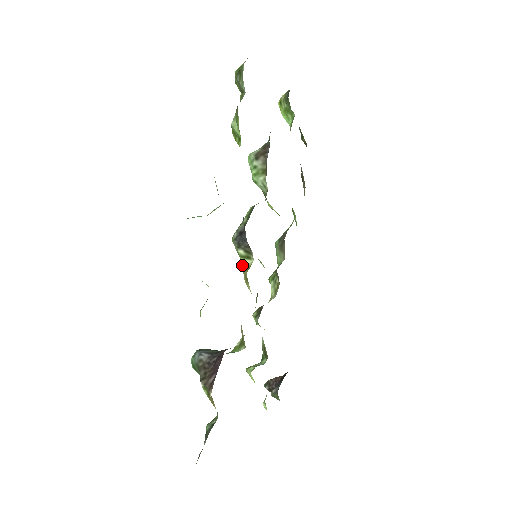
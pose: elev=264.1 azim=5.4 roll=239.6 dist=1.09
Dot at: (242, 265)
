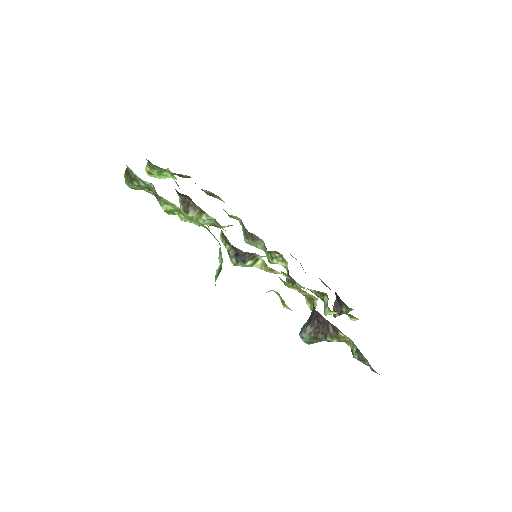
Dot at: occluded
